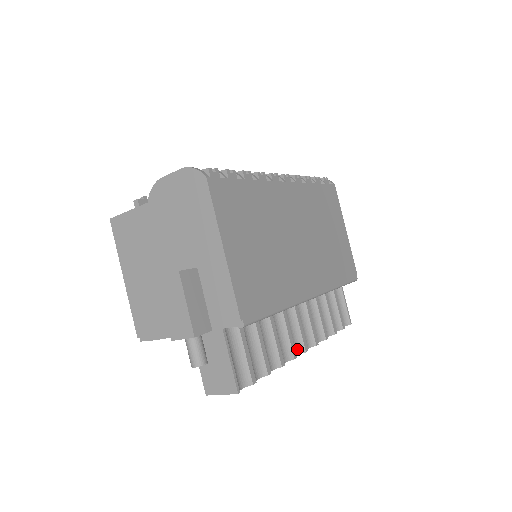
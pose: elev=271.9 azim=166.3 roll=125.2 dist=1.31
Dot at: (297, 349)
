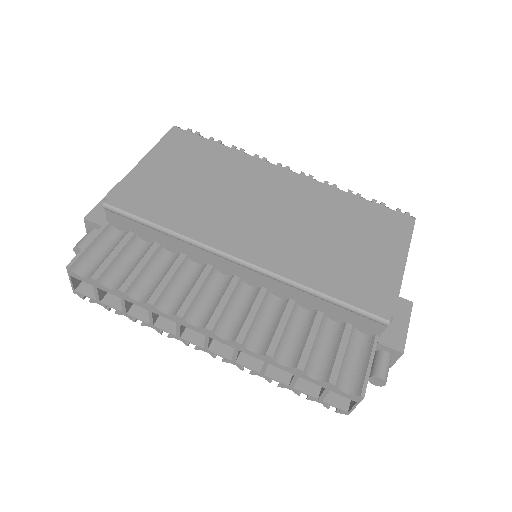
Dot at: (199, 321)
